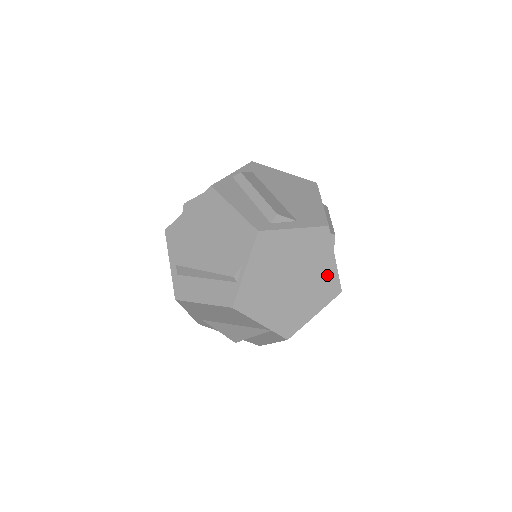
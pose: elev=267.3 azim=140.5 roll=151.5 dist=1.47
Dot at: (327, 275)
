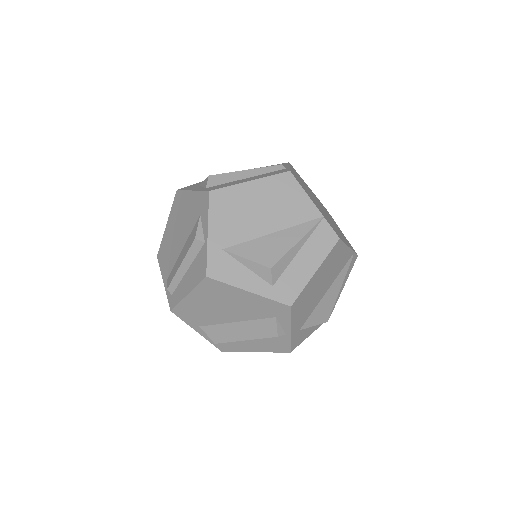
Dot at: (342, 233)
